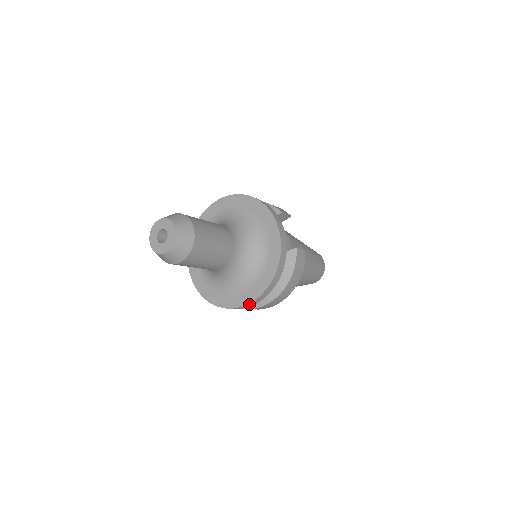
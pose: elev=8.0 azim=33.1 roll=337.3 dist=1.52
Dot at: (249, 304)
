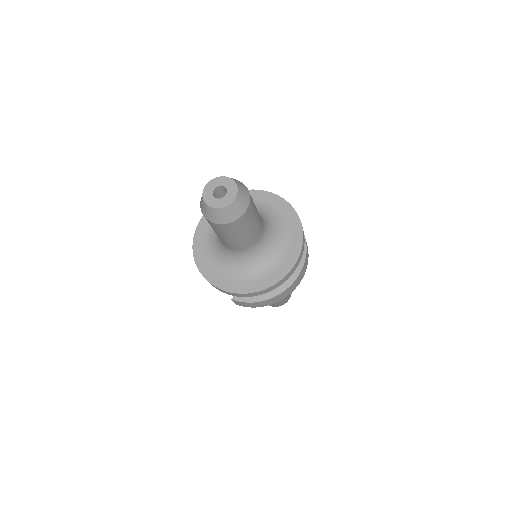
Dot at: (287, 275)
